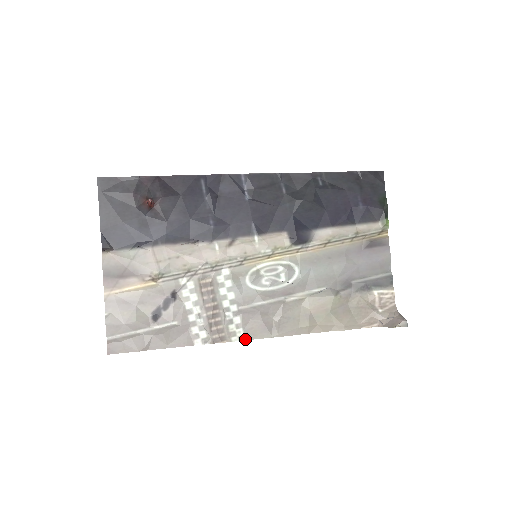
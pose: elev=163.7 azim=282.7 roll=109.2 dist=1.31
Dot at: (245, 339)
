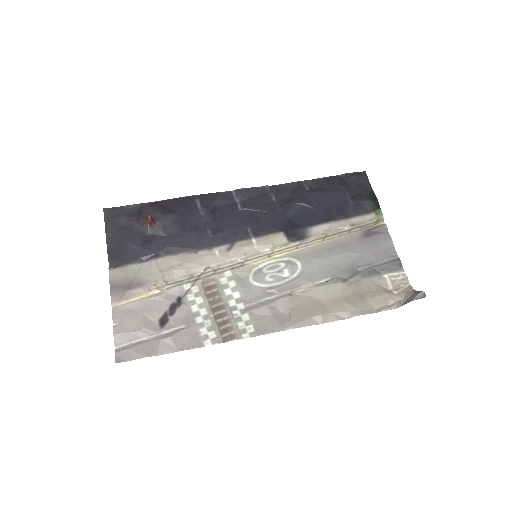
Dot at: (256, 335)
